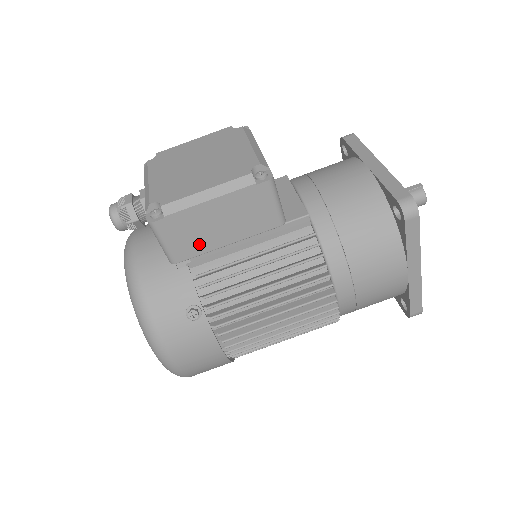
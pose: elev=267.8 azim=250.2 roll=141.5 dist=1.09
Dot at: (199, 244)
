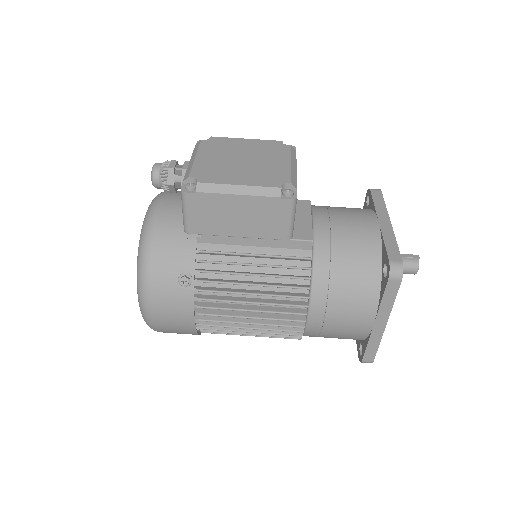
Dot at: (214, 226)
